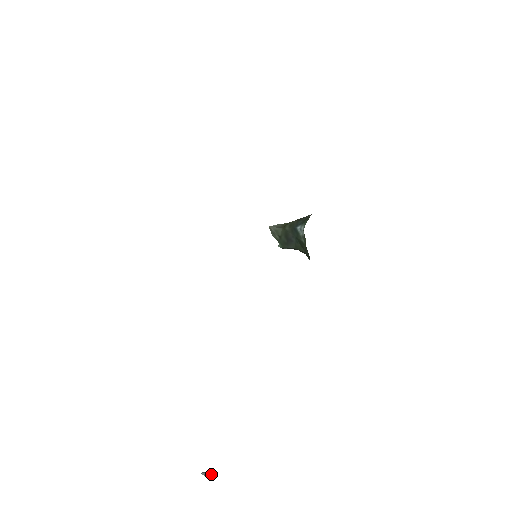
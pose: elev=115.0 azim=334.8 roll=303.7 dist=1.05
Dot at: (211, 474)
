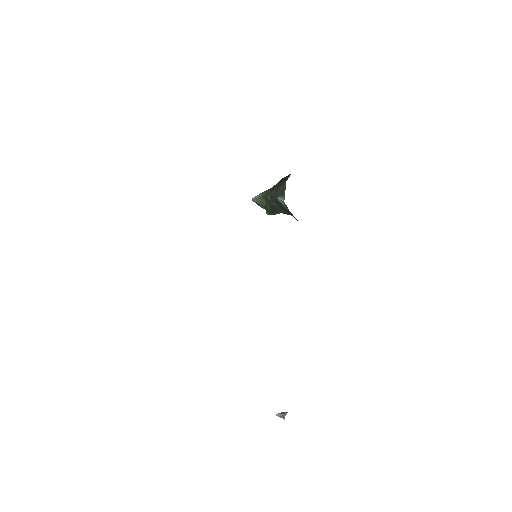
Dot at: (283, 414)
